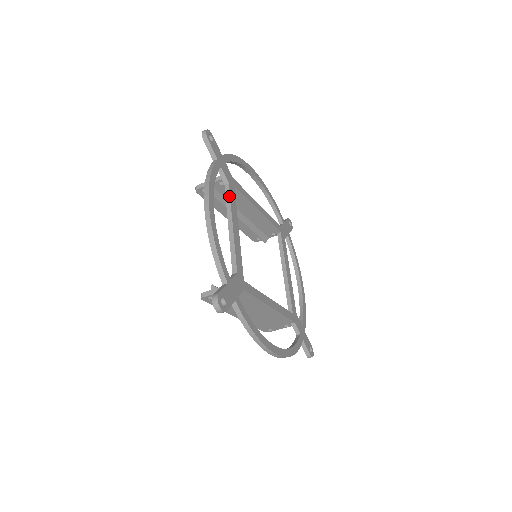
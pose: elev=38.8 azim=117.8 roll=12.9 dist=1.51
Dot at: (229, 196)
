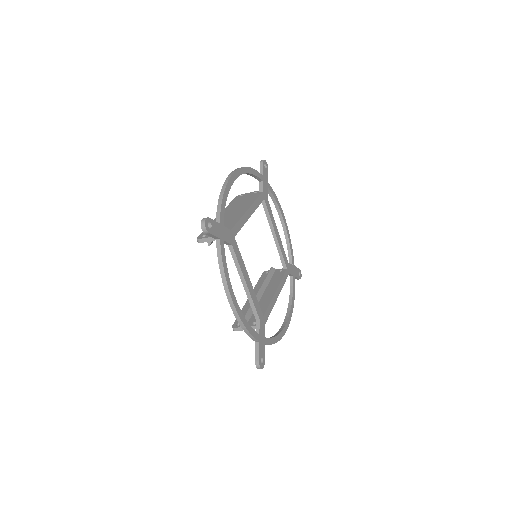
Dot at: (236, 258)
